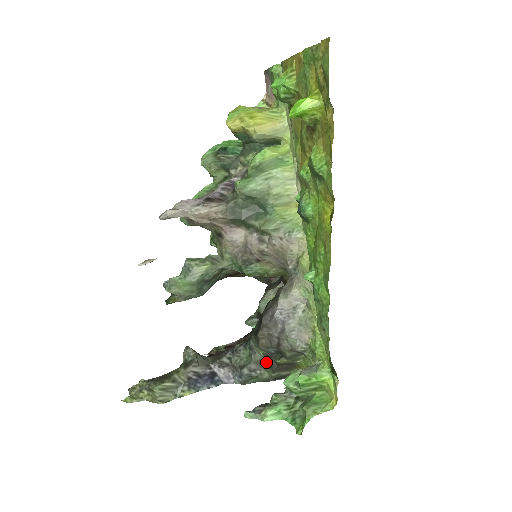
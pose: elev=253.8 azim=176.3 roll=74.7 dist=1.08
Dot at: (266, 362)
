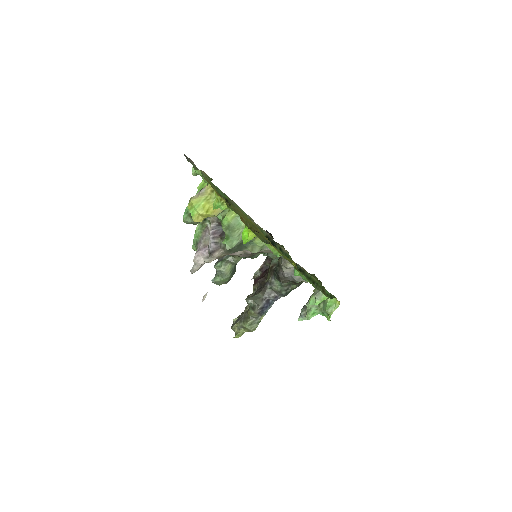
Dot at: (291, 283)
